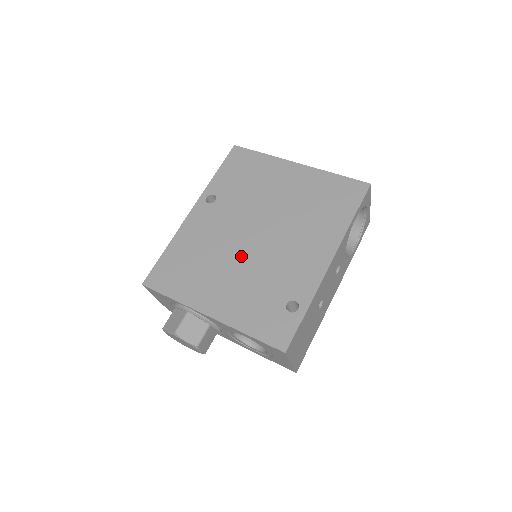
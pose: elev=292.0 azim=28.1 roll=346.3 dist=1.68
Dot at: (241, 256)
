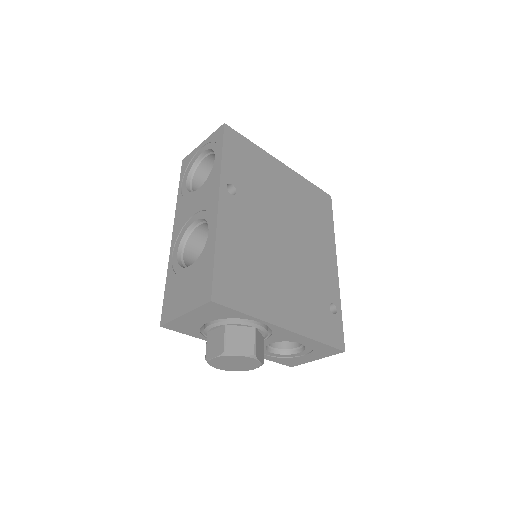
Dot at: (284, 261)
